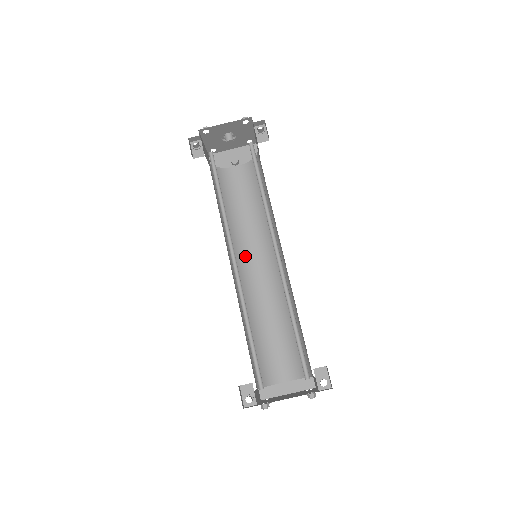
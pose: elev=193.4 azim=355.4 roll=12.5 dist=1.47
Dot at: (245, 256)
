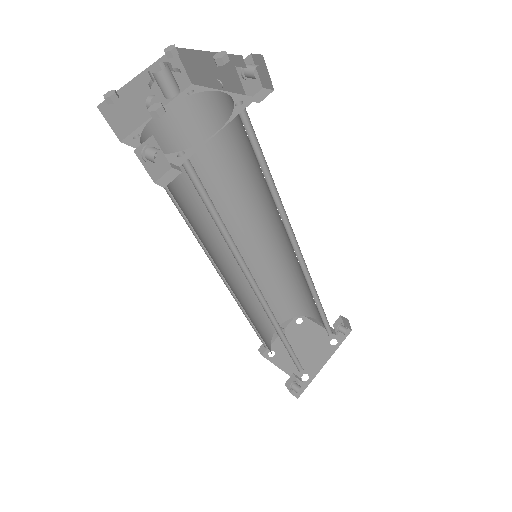
Dot at: (217, 247)
